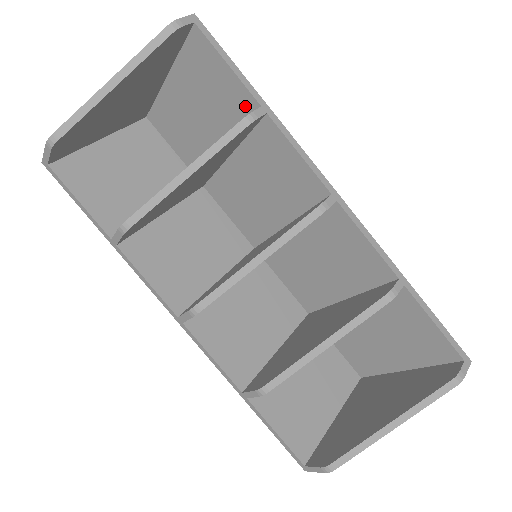
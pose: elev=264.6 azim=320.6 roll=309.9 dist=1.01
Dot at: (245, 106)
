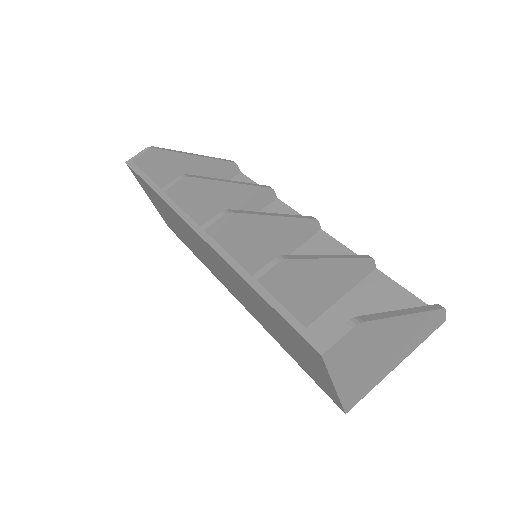
Dot at: occluded
